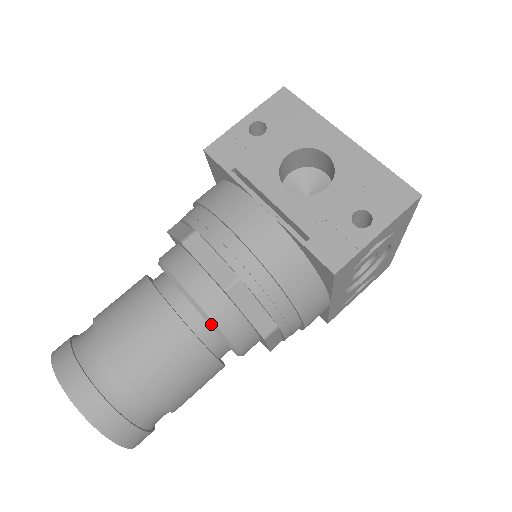
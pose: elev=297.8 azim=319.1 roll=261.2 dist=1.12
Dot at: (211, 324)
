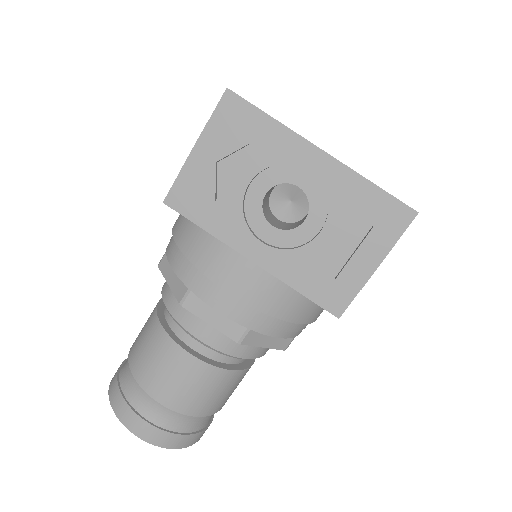
Dot at: (164, 303)
